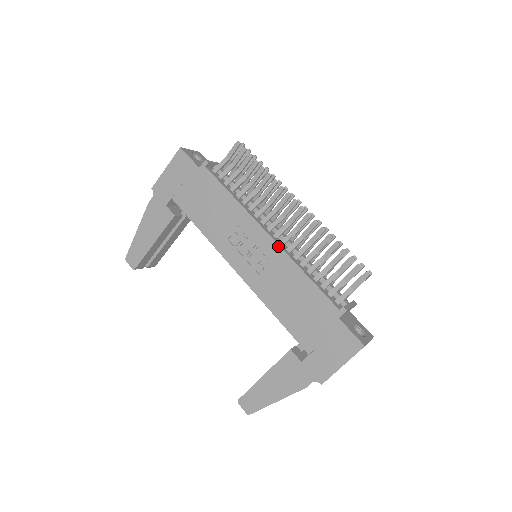
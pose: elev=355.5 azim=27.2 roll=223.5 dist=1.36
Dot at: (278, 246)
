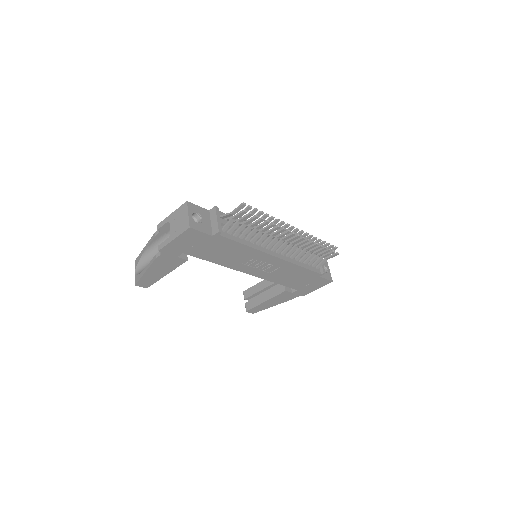
Dot at: (283, 260)
